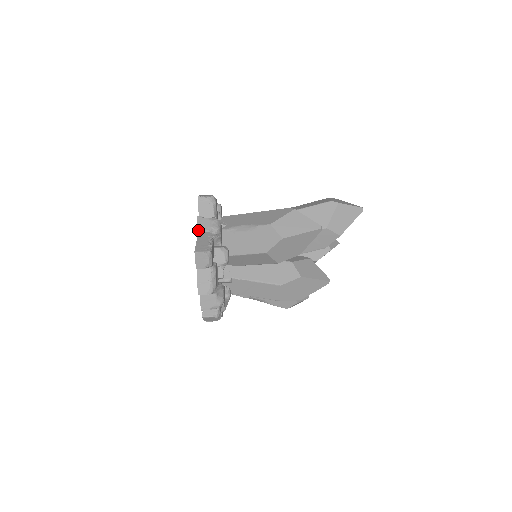
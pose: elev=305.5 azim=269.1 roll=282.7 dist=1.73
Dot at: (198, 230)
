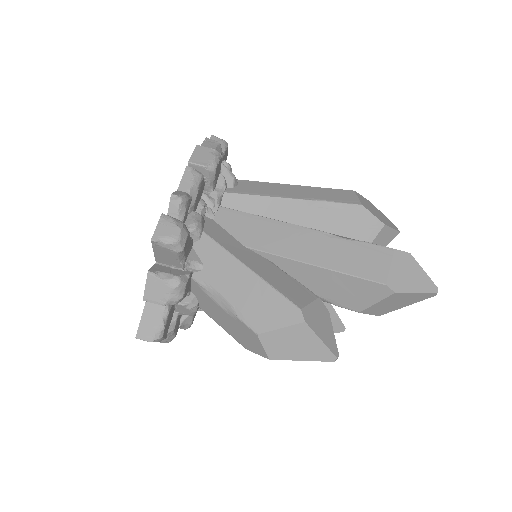
Dot at: (146, 299)
